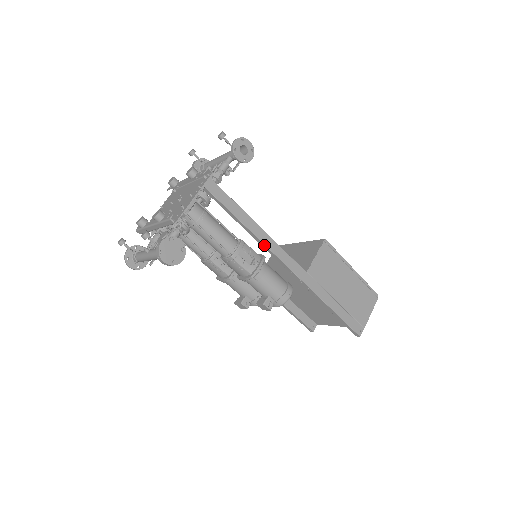
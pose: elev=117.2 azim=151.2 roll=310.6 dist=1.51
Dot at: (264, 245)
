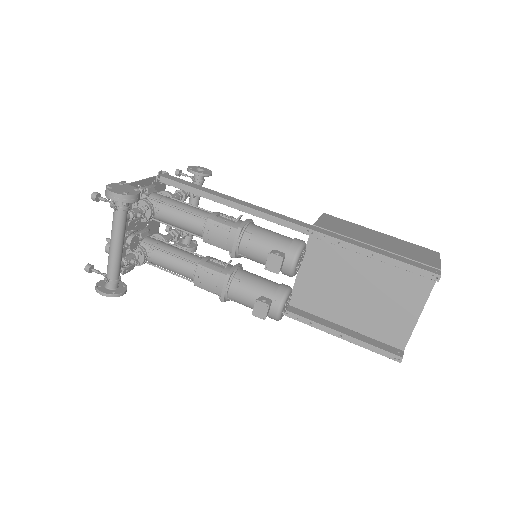
Dot at: (244, 207)
